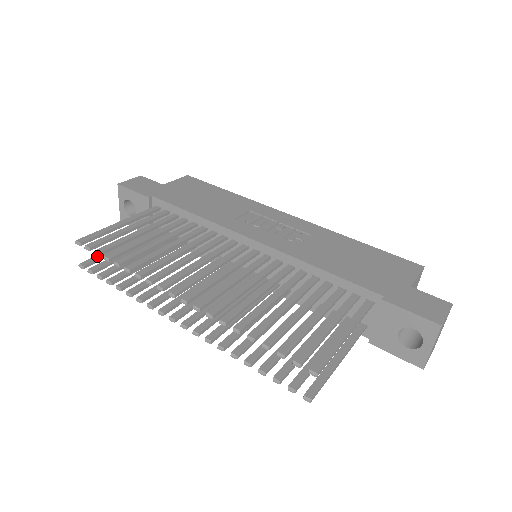
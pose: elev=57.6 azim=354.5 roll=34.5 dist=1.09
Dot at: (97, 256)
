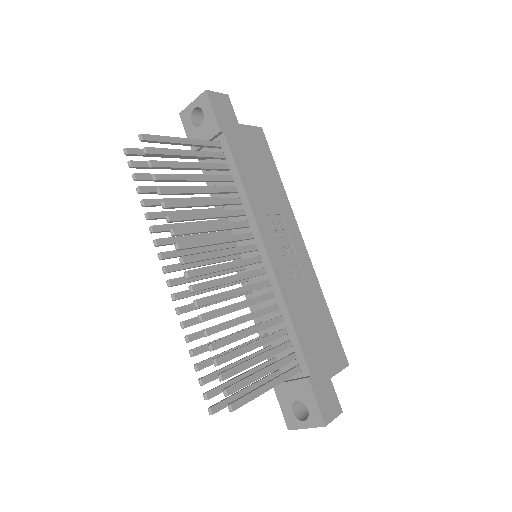
Dot at: occluded
